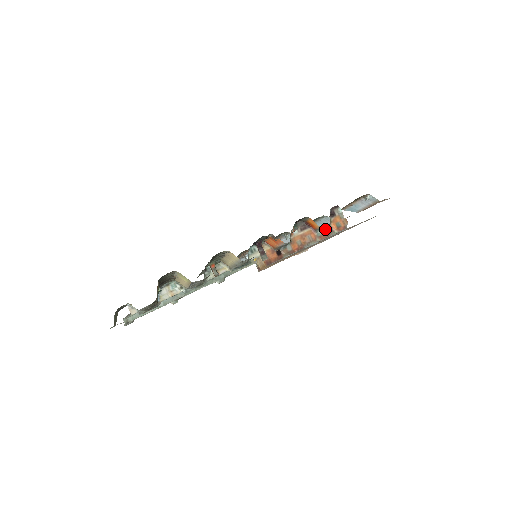
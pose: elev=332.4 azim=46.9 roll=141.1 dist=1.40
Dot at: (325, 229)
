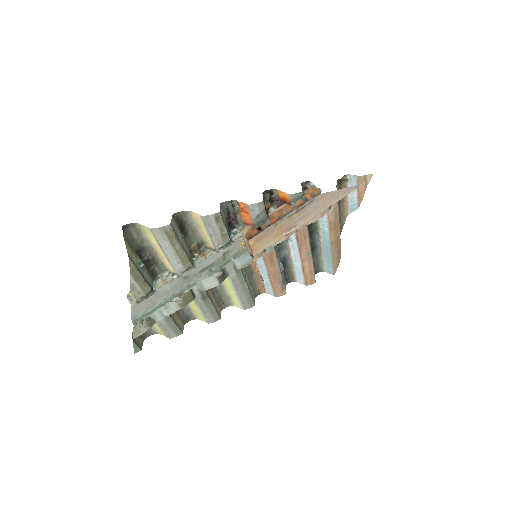
Dot at: (300, 200)
